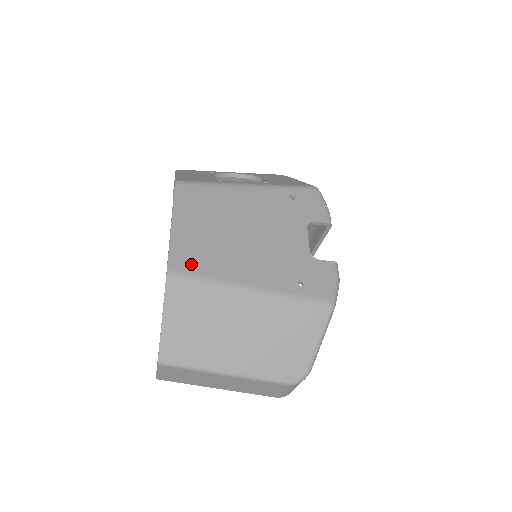
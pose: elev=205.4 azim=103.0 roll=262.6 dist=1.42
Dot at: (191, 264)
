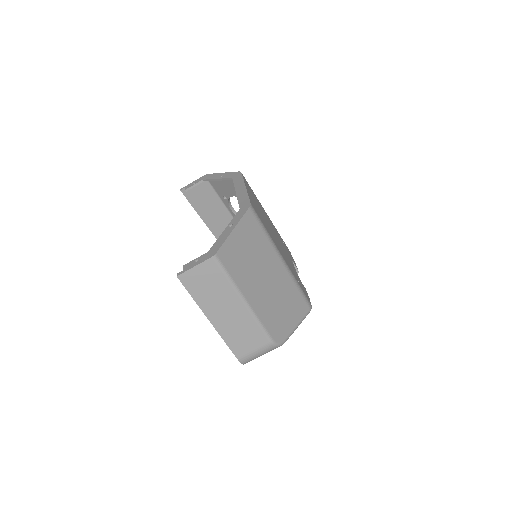
Dot at: occluded
